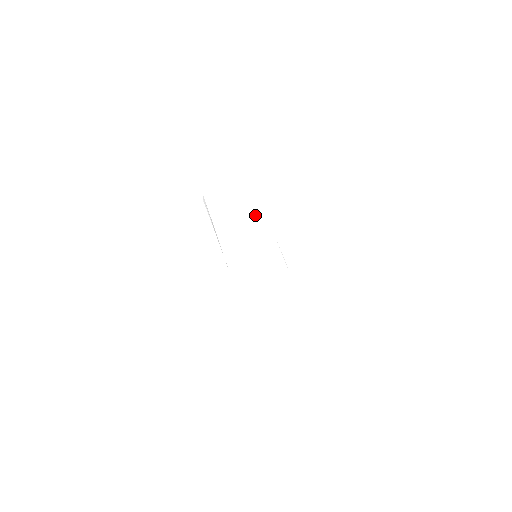
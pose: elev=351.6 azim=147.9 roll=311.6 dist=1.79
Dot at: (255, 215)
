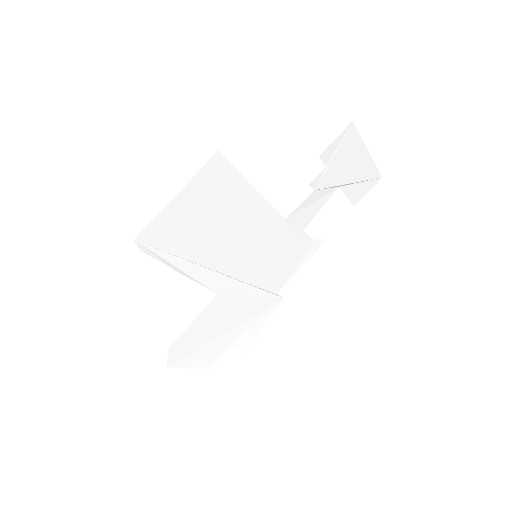
Dot at: (238, 210)
